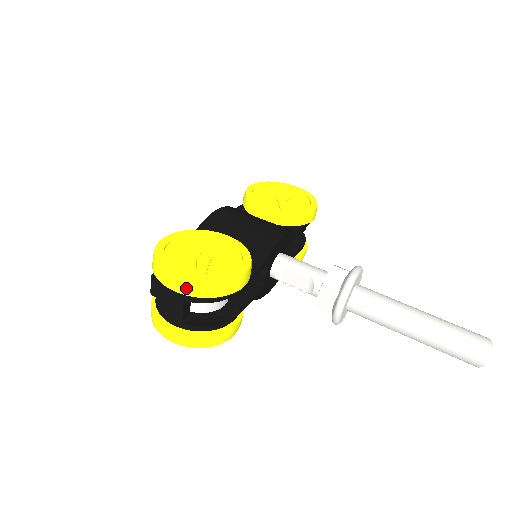
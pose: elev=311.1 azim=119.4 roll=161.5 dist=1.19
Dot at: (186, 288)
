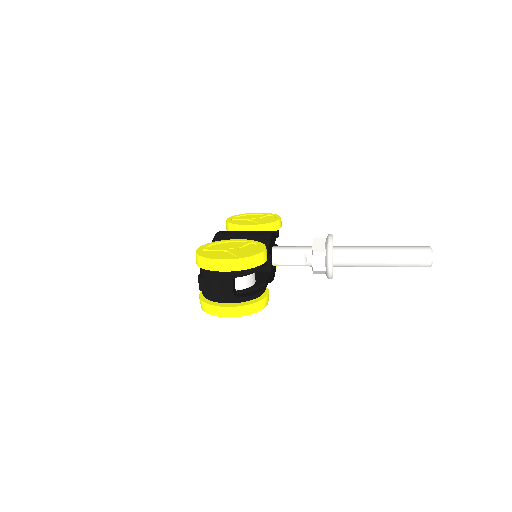
Dot at: (233, 265)
